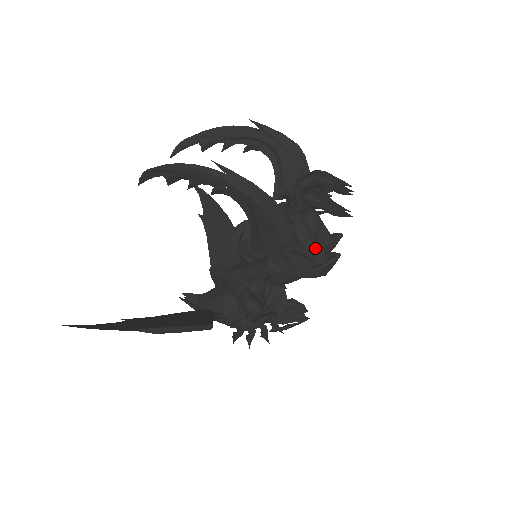
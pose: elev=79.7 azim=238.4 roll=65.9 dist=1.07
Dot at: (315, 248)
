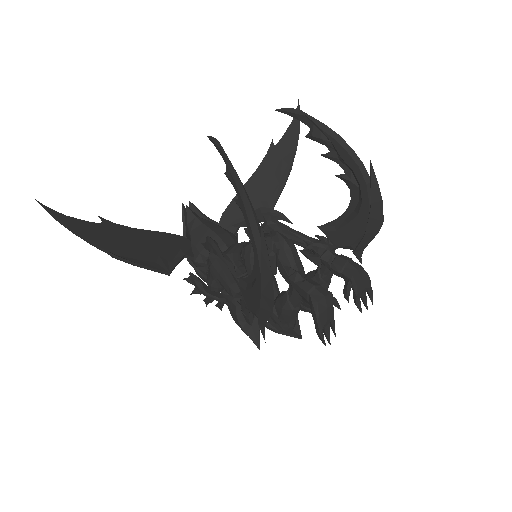
Dot at: (288, 319)
